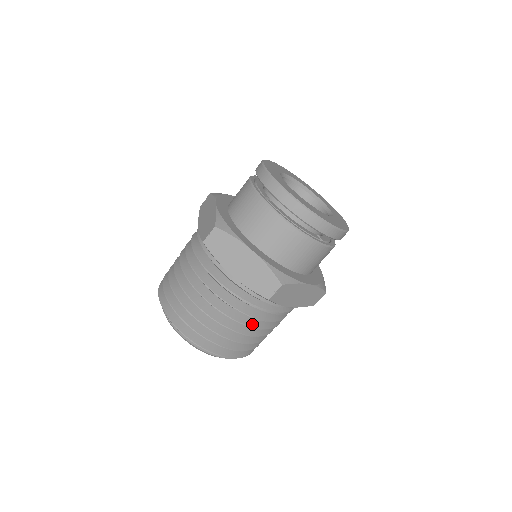
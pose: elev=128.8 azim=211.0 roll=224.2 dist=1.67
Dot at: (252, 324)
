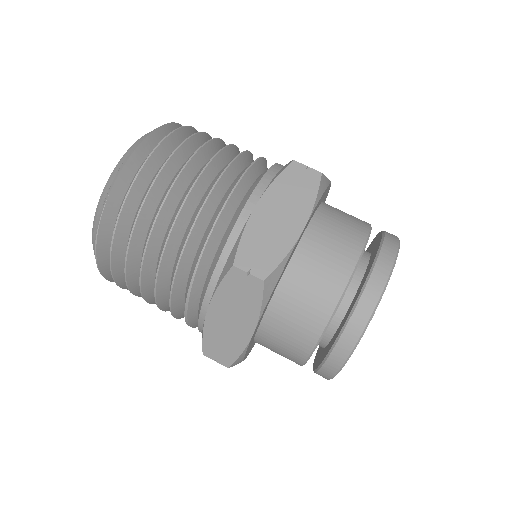
Dot at: (166, 309)
